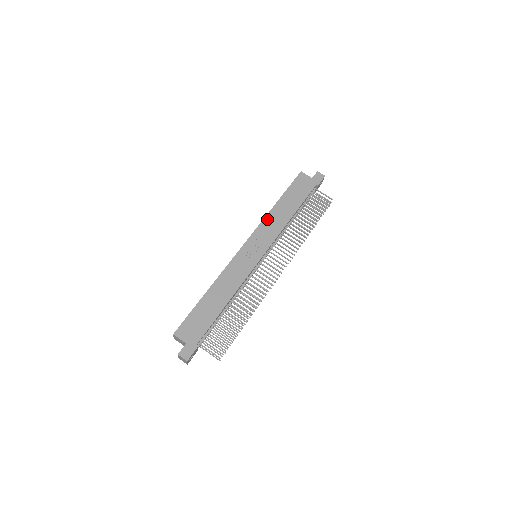
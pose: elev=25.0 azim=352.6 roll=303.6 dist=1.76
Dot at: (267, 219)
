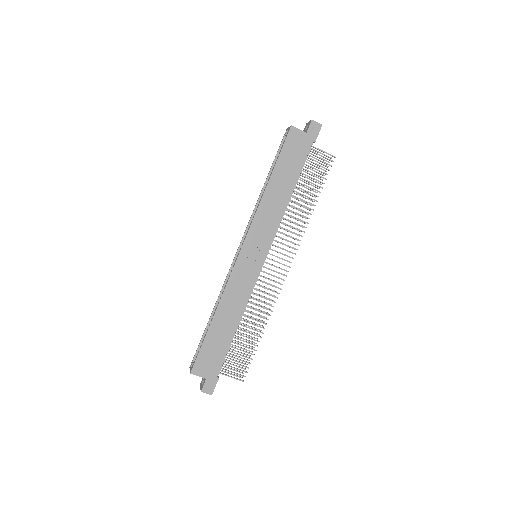
Dot at: (261, 209)
